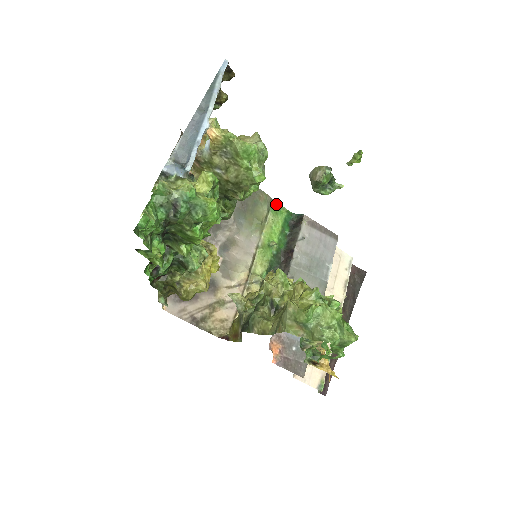
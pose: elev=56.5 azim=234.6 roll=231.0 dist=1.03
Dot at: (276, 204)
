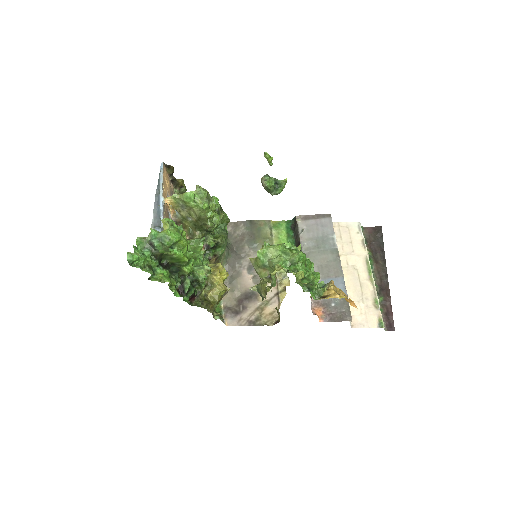
Dot at: (275, 222)
